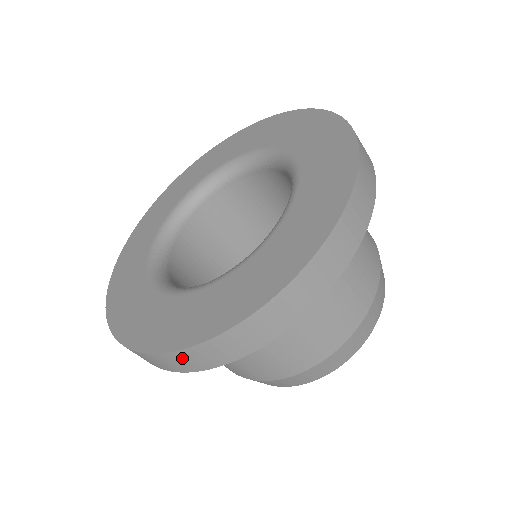
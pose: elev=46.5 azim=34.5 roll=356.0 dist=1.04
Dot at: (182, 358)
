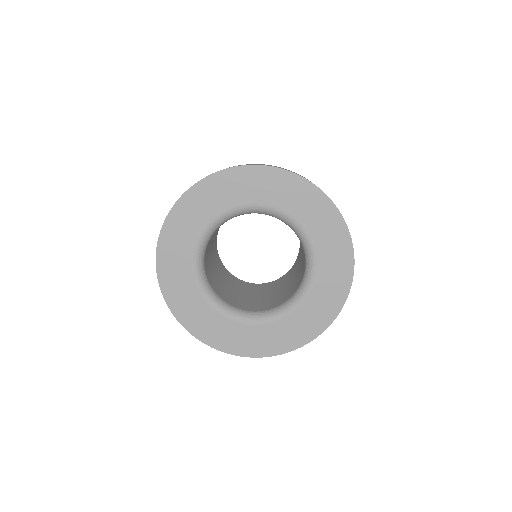
Dot at: occluded
